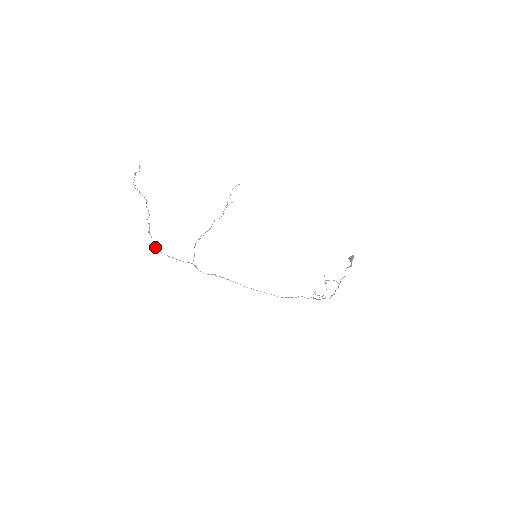
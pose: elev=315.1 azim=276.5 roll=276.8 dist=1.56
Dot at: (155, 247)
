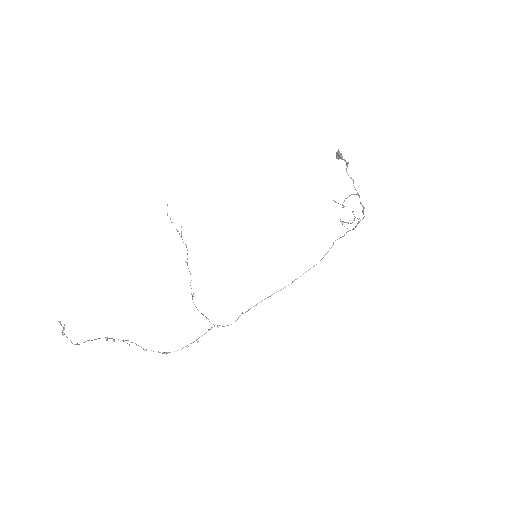
Dot at: (166, 354)
